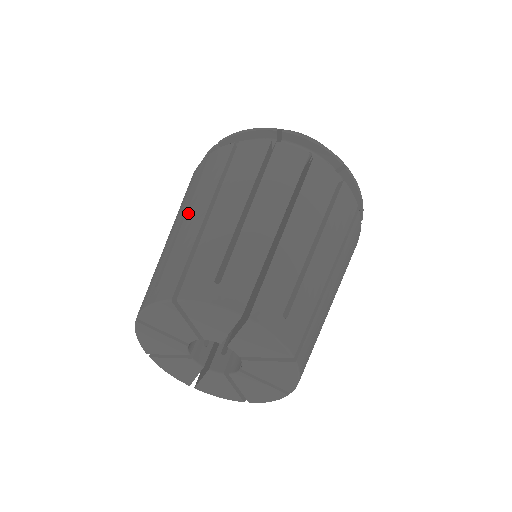
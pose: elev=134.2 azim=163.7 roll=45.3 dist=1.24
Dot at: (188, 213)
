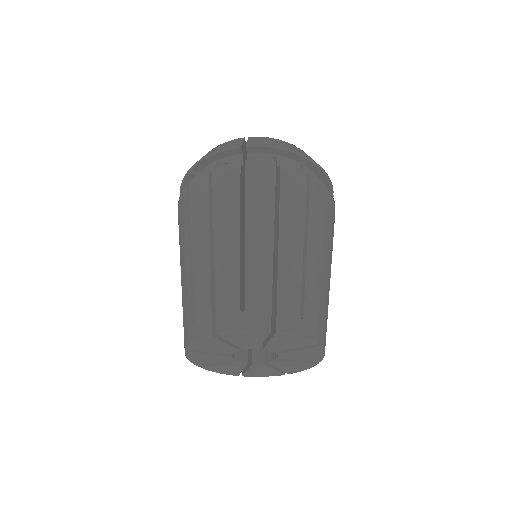
Dot at: (249, 234)
